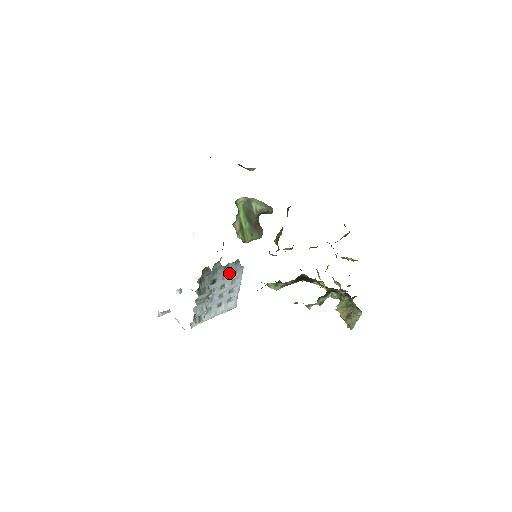
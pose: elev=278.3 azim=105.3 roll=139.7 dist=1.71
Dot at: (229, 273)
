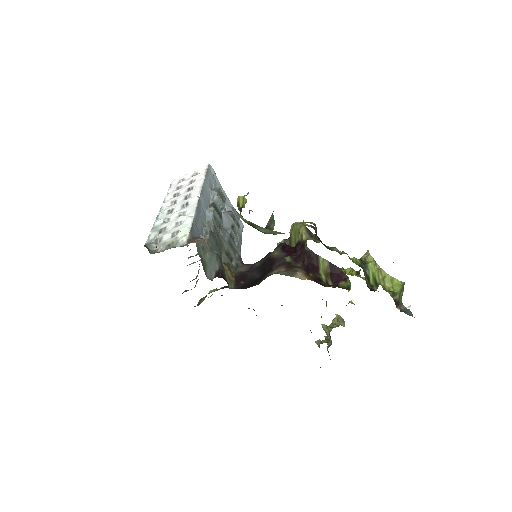
Dot at: occluded
